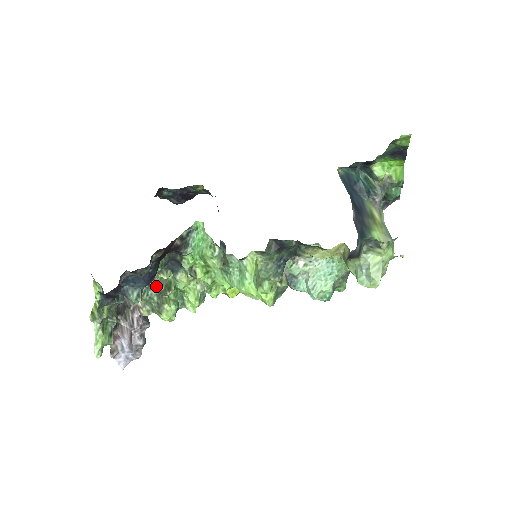
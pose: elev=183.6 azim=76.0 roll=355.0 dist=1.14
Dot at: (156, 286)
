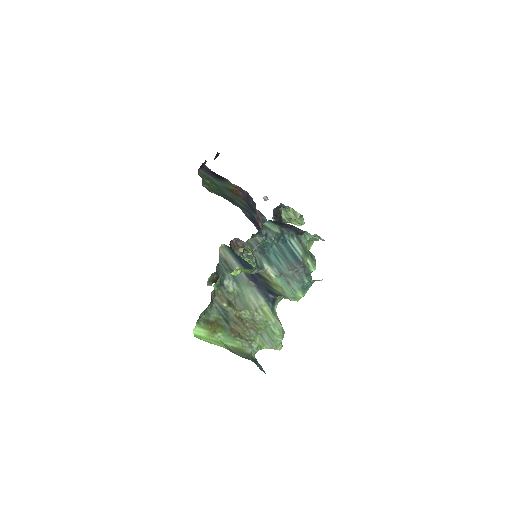
Dot at: occluded
